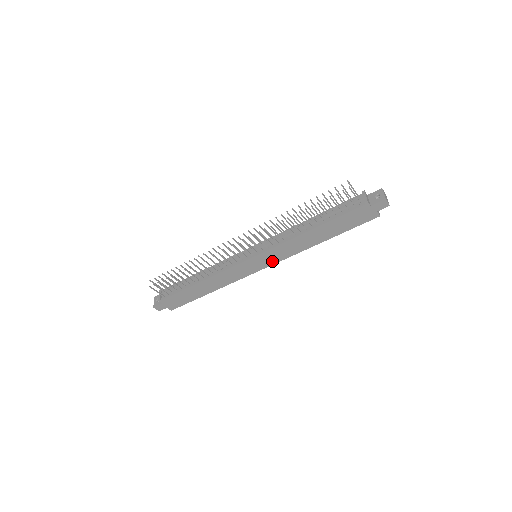
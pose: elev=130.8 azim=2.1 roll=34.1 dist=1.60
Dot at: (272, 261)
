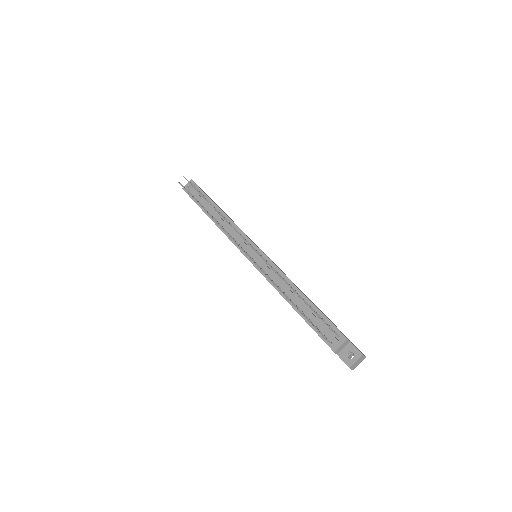
Dot at: occluded
